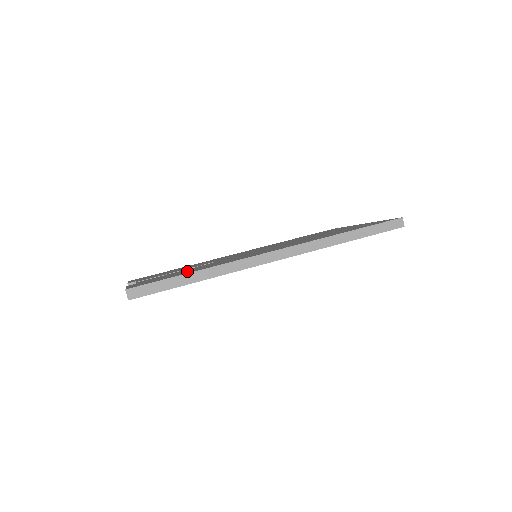
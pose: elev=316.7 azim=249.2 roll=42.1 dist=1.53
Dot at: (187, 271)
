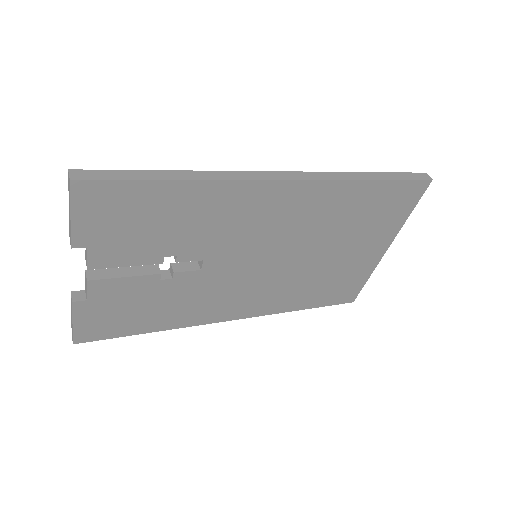
Dot at: occluded
